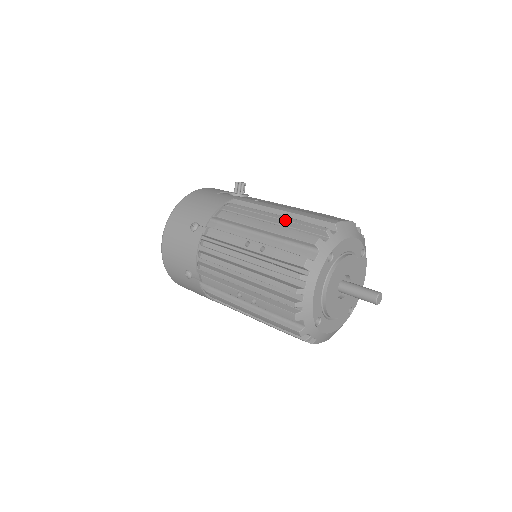
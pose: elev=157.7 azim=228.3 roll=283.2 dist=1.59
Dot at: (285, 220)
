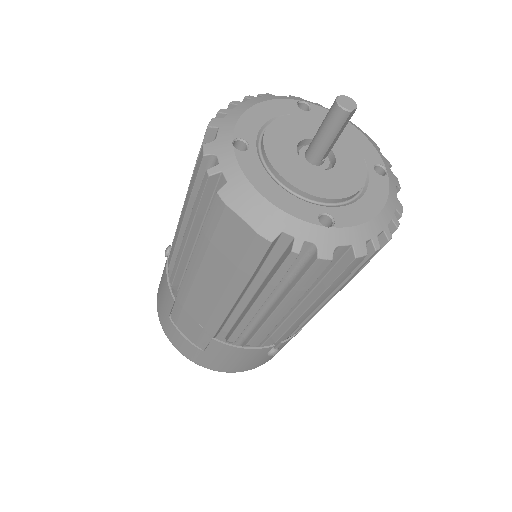
Dot at: occluded
